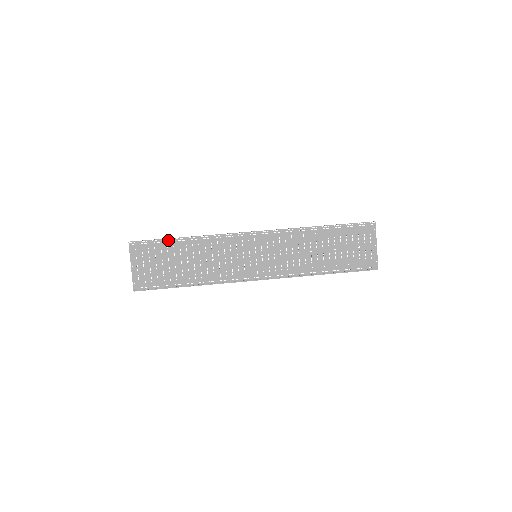
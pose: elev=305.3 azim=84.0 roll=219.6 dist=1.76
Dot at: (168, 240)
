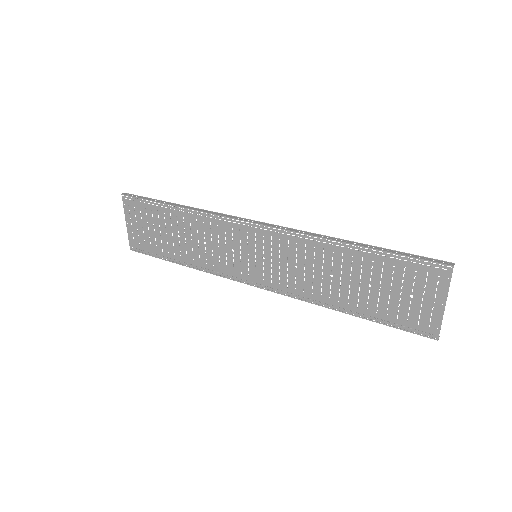
Dot at: (158, 204)
